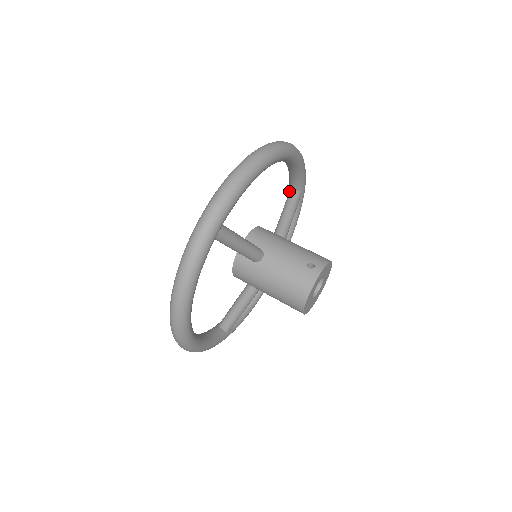
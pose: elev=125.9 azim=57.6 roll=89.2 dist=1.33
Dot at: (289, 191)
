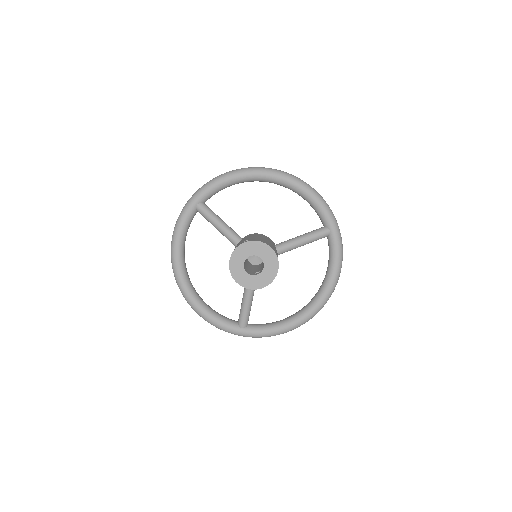
Dot at: occluded
